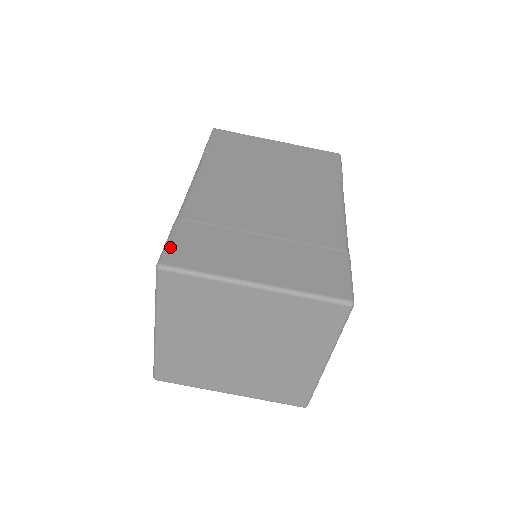
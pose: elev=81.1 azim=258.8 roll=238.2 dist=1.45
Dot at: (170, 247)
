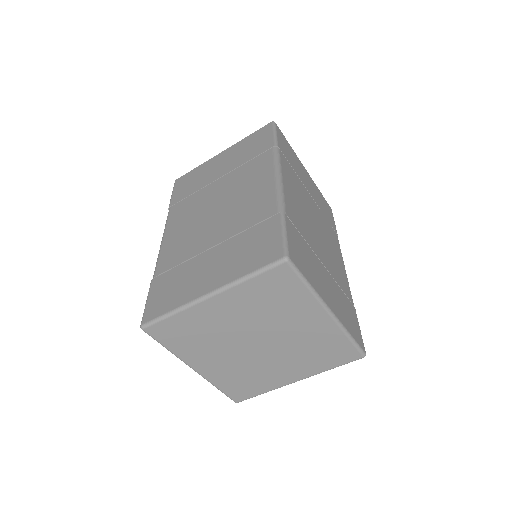
Dot at: (289, 242)
